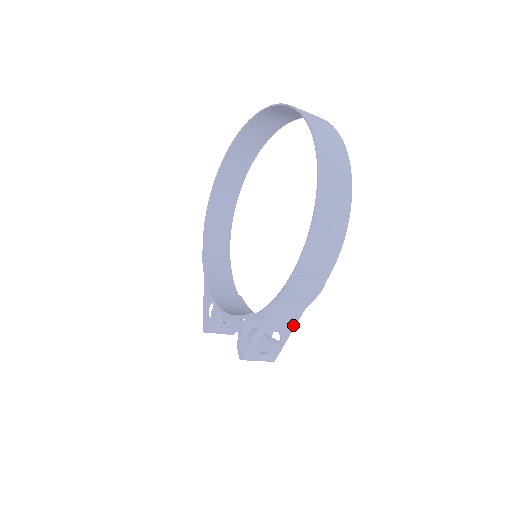
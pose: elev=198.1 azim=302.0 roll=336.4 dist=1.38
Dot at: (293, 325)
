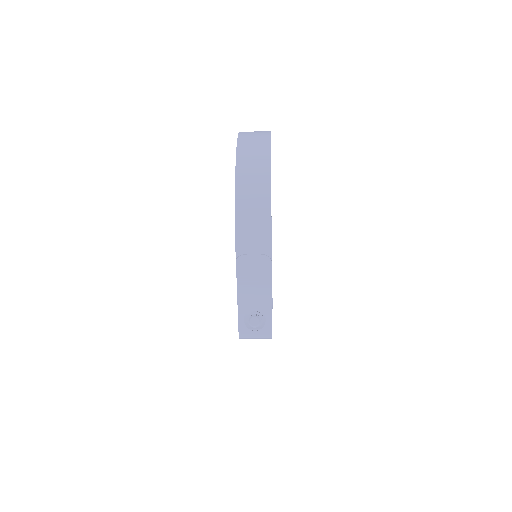
Dot at: (269, 301)
